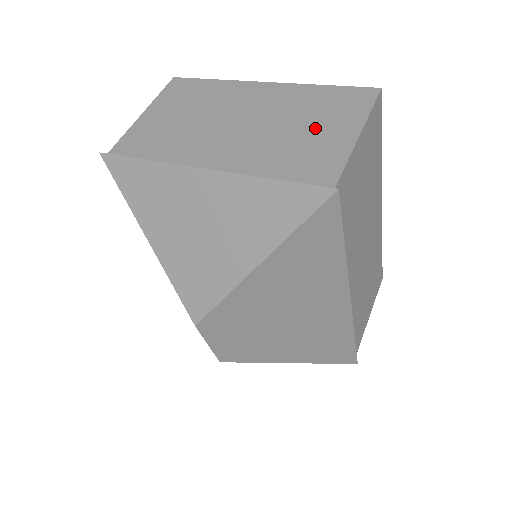
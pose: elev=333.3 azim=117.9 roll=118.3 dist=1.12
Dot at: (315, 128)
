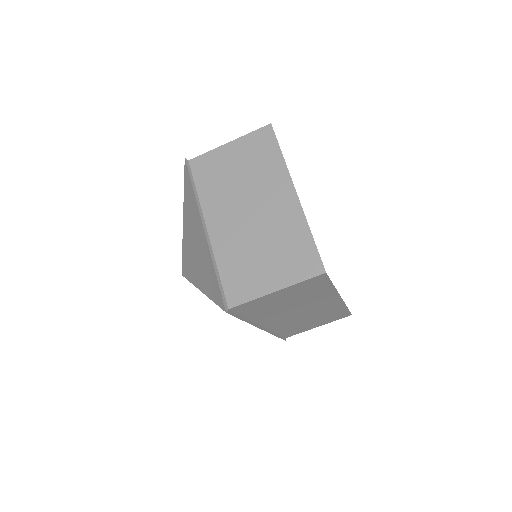
Dot at: (269, 261)
